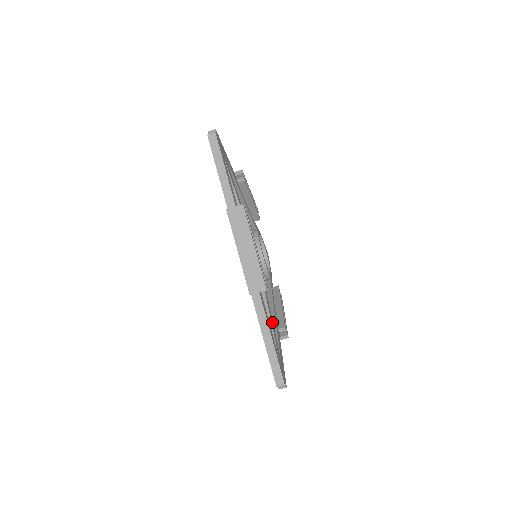
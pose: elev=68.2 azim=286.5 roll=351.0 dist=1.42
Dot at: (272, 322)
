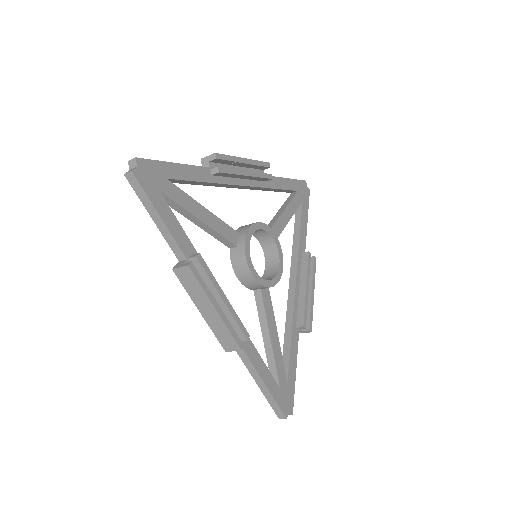
Dot at: (276, 342)
